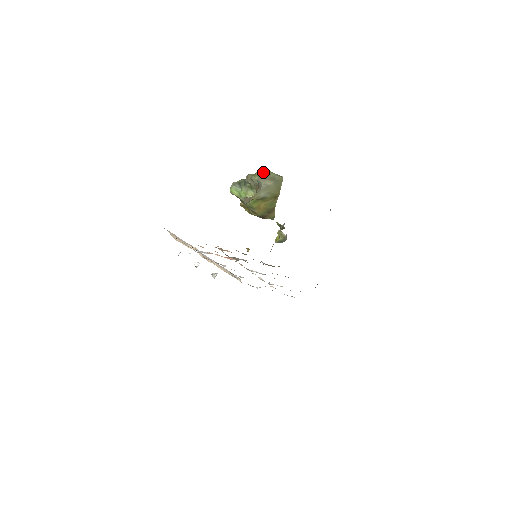
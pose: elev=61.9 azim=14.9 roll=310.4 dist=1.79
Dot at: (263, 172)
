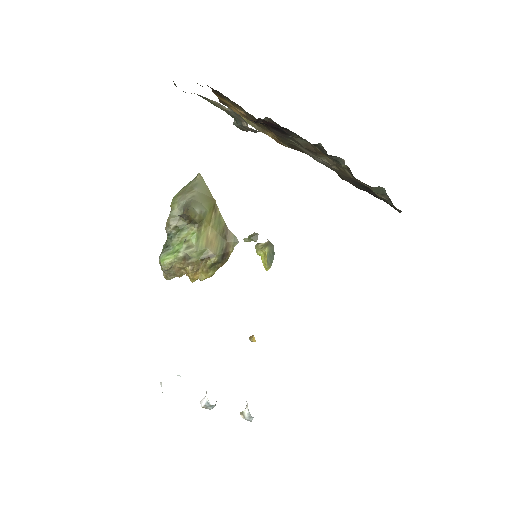
Dot at: (176, 194)
